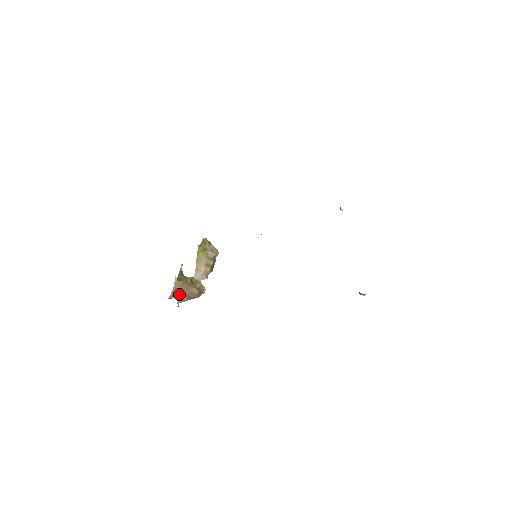
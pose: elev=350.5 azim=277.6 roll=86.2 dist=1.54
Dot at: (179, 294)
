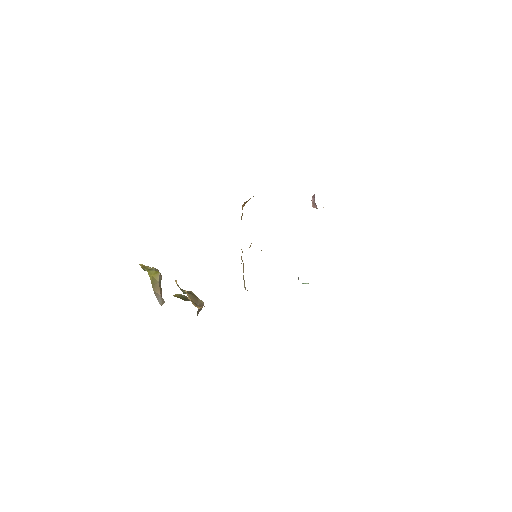
Dot at: occluded
